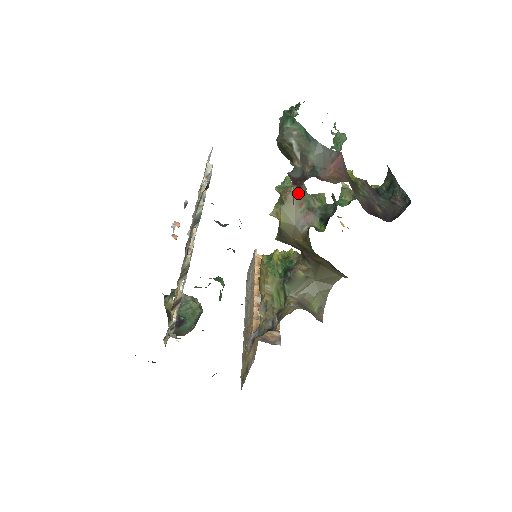
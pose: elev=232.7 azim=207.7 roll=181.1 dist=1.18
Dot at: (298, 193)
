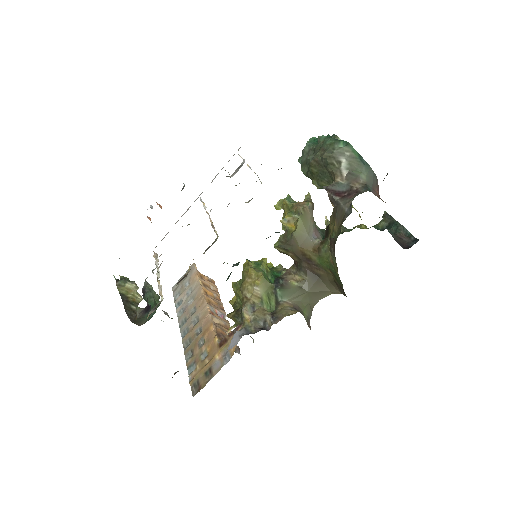
Dot at: (312, 209)
